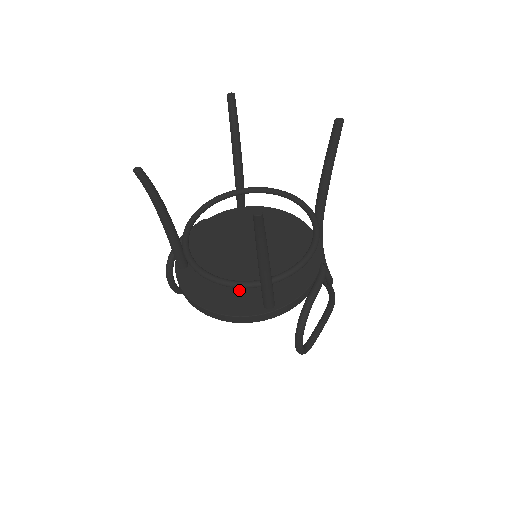
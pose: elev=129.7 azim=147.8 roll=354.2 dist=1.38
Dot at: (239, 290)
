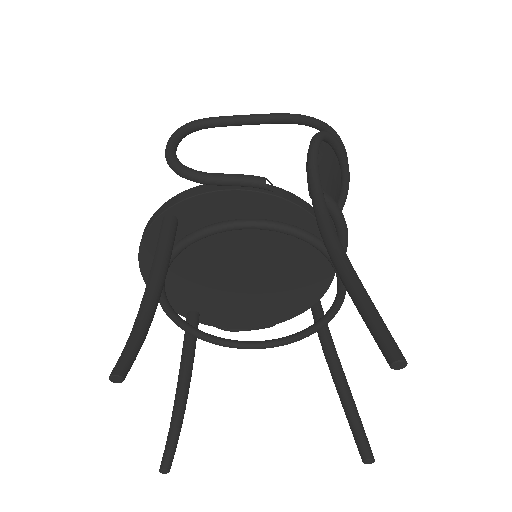
Dot at: (188, 288)
